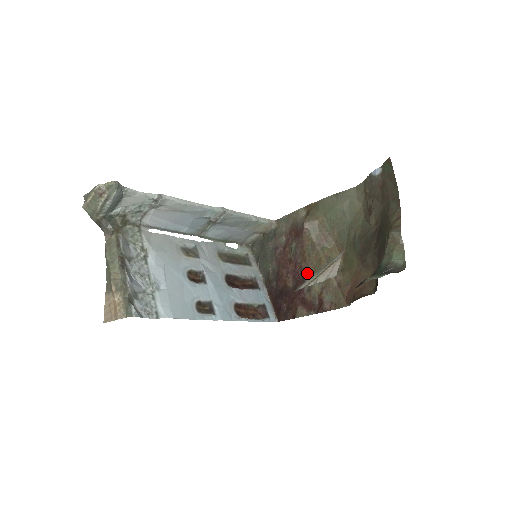
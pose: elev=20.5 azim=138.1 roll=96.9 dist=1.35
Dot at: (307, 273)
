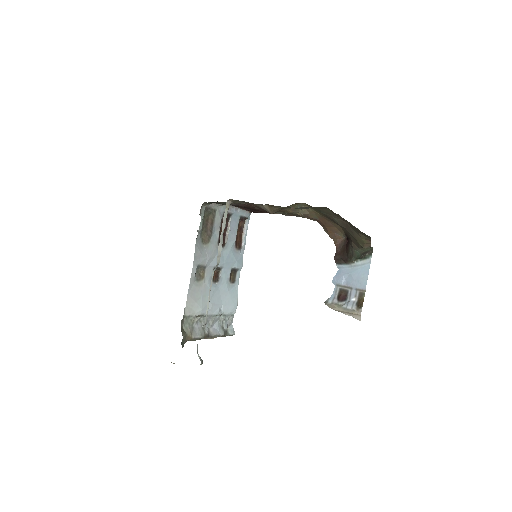
Dot at: (276, 212)
